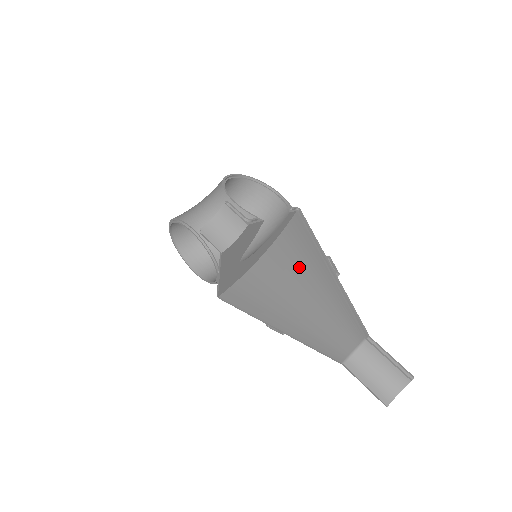
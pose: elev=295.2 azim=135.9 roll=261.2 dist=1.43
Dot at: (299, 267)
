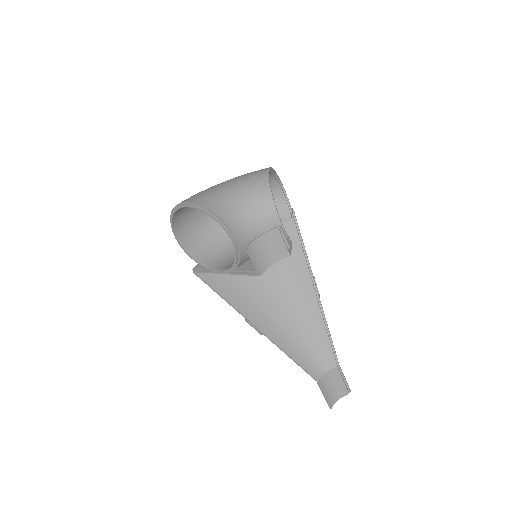
Dot at: (283, 273)
